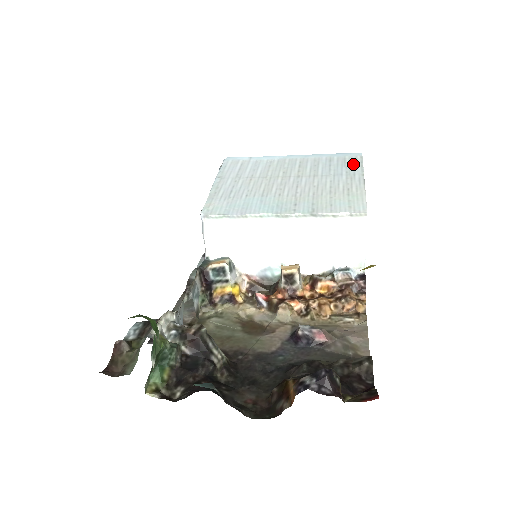
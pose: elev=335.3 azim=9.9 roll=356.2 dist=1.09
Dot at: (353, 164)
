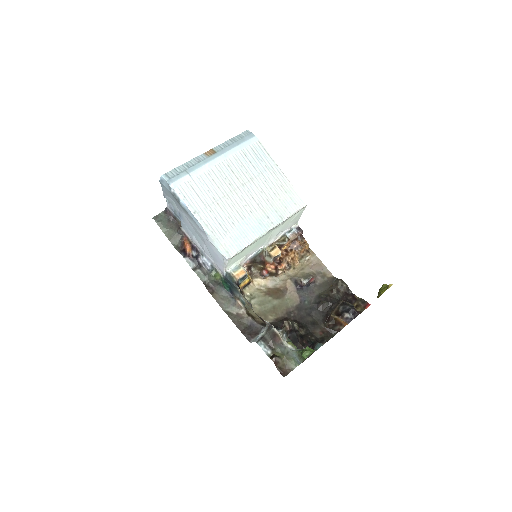
Dot at: (262, 154)
